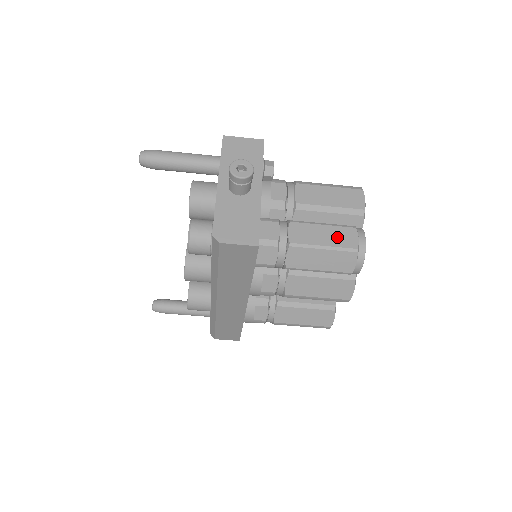
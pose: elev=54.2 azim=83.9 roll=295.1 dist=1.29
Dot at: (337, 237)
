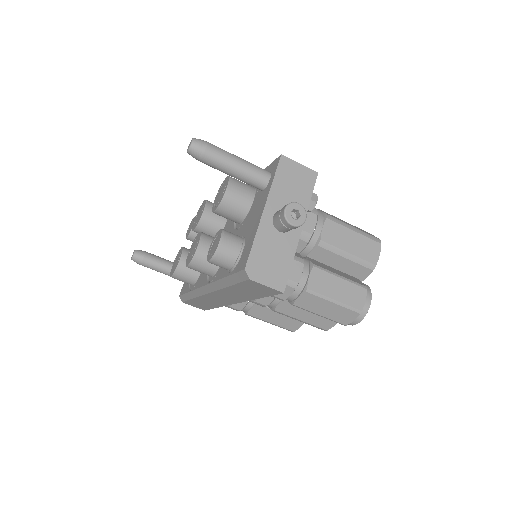
Dot at: (349, 294)
